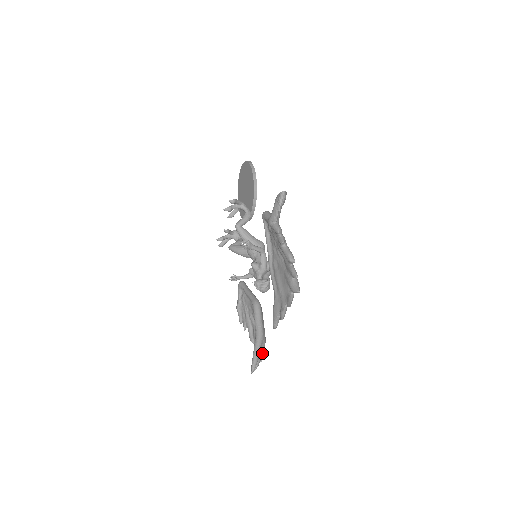
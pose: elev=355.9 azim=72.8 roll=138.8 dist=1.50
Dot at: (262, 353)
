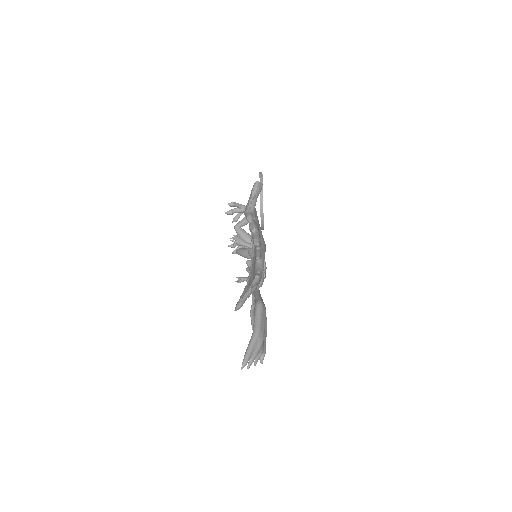
Dot at: (257, 352)
